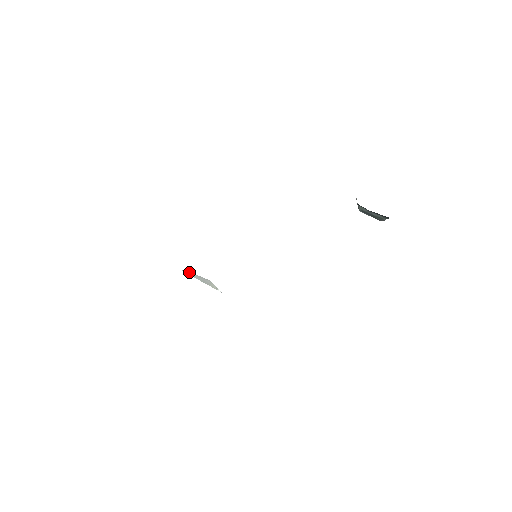
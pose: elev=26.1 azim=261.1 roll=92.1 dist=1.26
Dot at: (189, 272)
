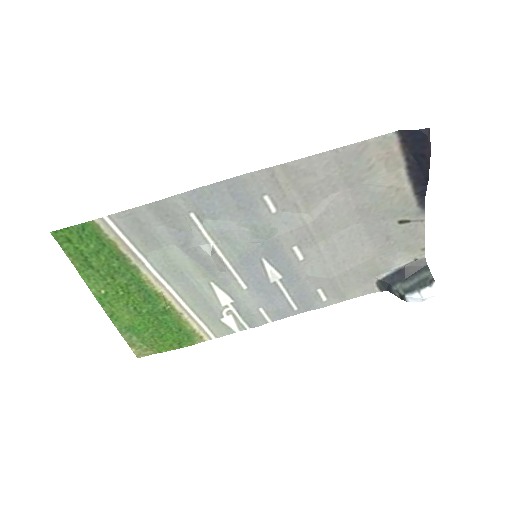
Dot at: (178, 257)
